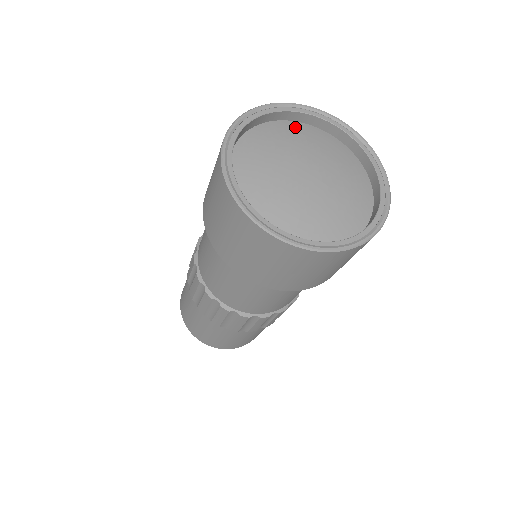
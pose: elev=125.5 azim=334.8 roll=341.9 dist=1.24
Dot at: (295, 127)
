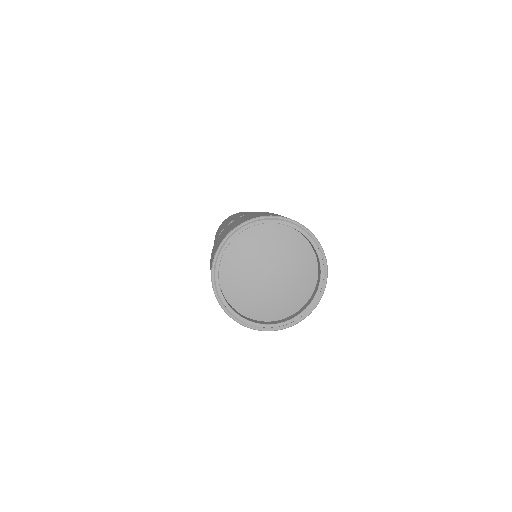
Dot at: (263, 231)
